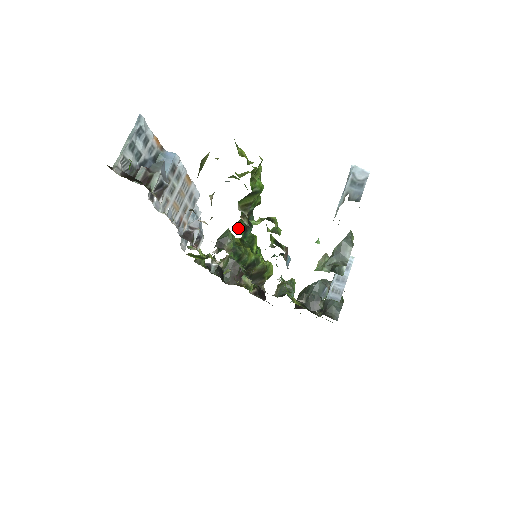
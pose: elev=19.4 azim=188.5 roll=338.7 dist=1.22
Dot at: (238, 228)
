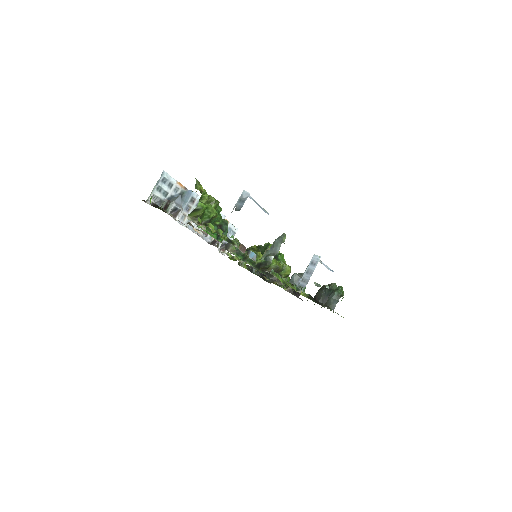
Dot at: occluded
